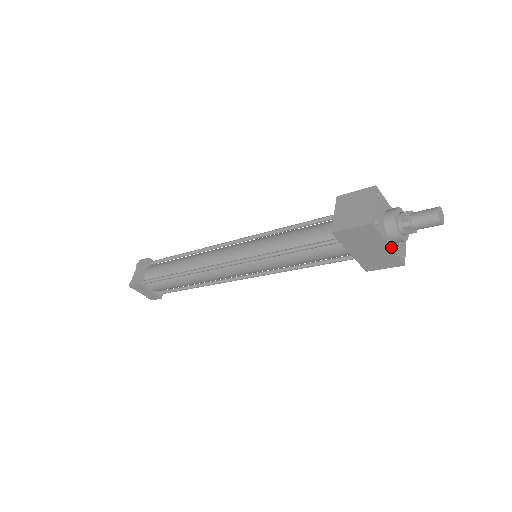
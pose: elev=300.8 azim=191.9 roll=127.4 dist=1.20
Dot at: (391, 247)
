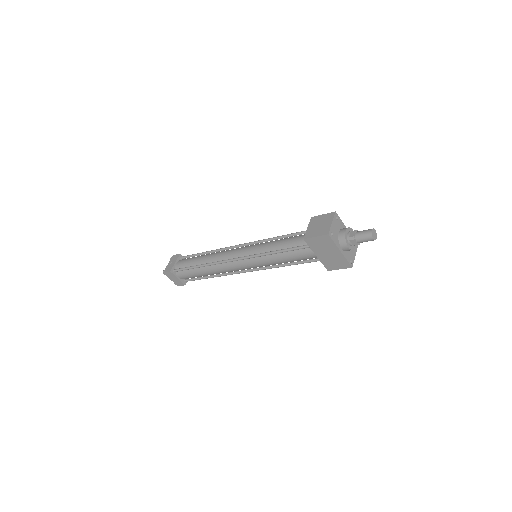
Dot at: (342, 253)
